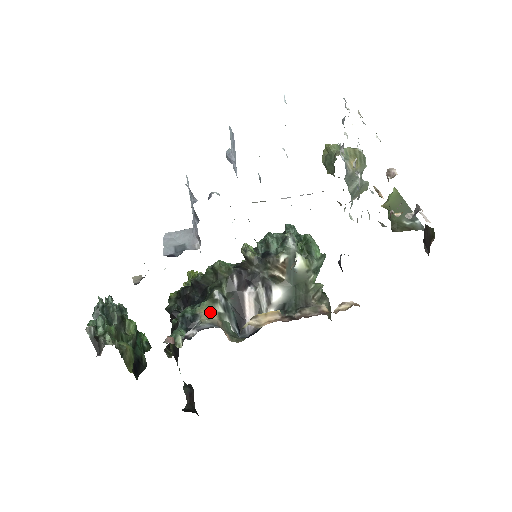
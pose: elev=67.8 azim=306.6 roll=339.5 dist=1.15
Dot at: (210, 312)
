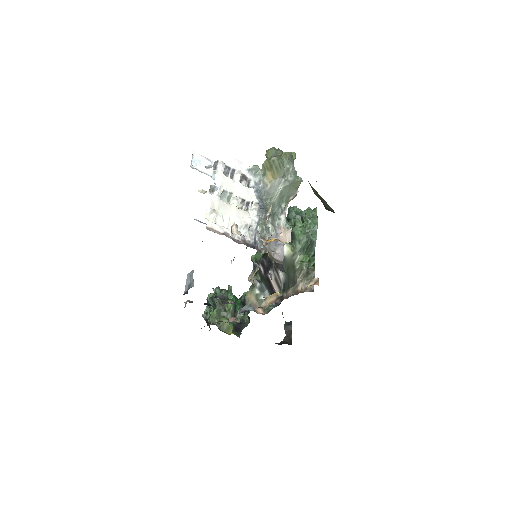
Dot at: (251, 295)
